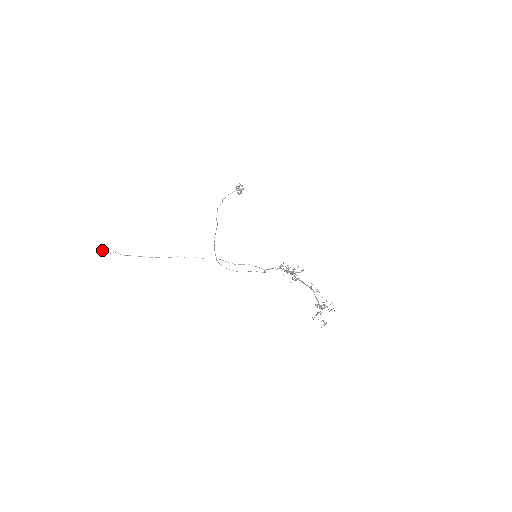
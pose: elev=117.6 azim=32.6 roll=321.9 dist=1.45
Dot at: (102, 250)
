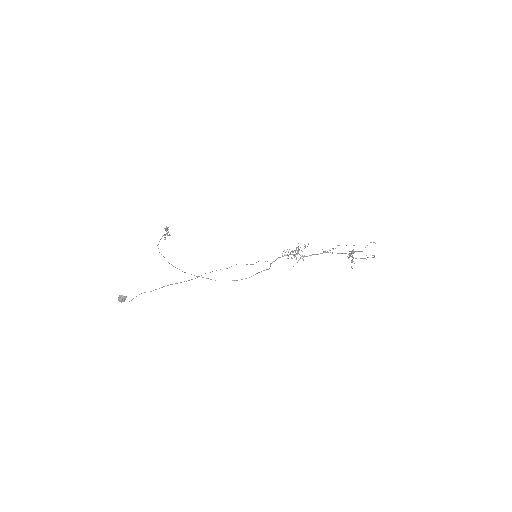
Dot at: (123, 298)
